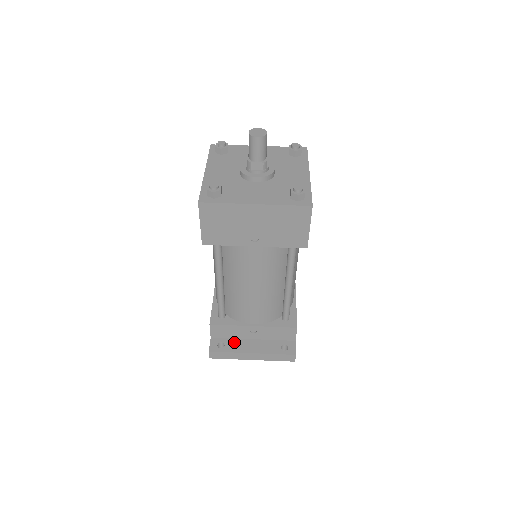
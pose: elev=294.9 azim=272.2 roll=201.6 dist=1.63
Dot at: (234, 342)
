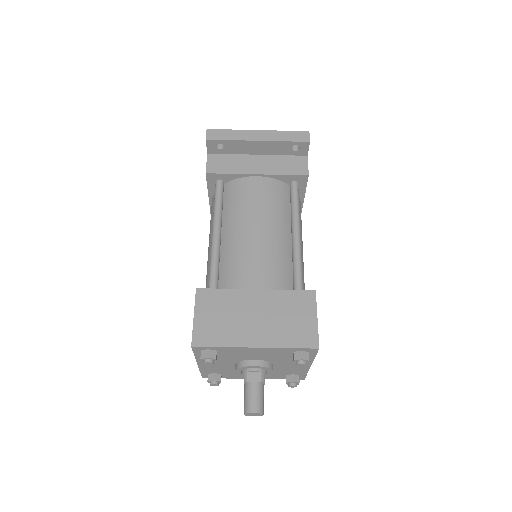
Dot at: occluded
